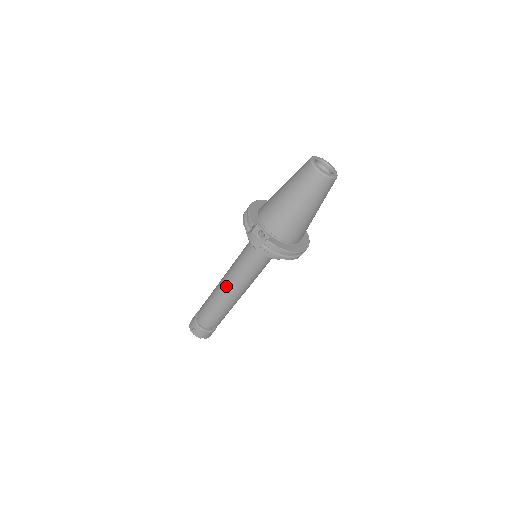
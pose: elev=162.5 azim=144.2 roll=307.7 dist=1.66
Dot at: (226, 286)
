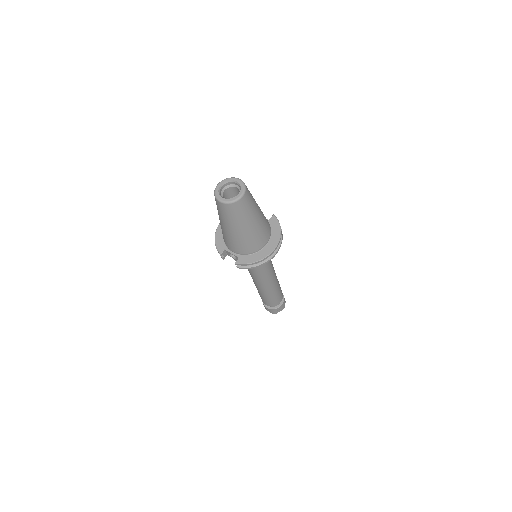
Dot at: (255, 283)
